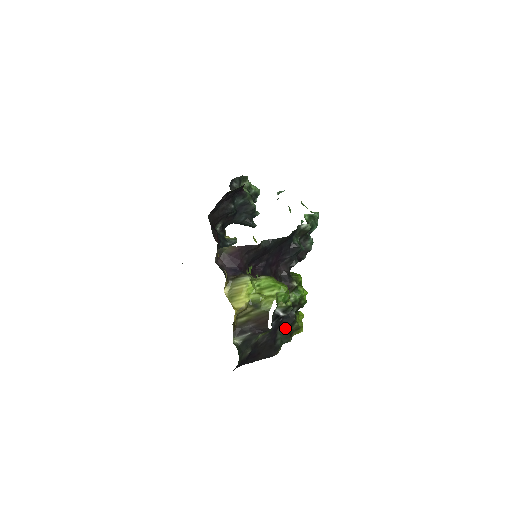
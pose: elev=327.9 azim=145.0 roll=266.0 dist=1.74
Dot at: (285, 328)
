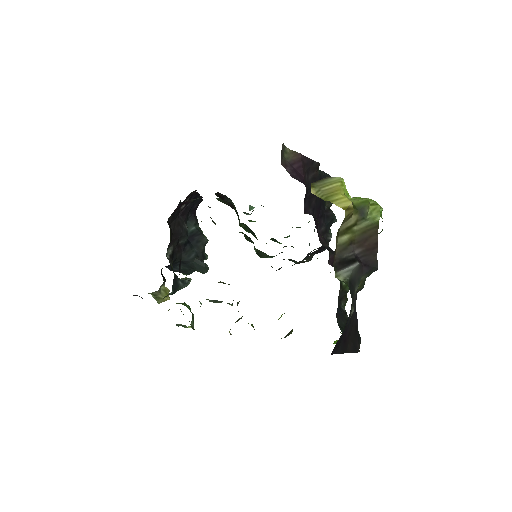
Dot at: (342, 328)
